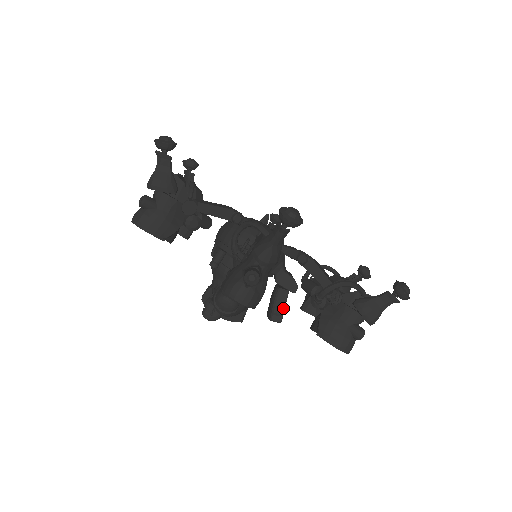
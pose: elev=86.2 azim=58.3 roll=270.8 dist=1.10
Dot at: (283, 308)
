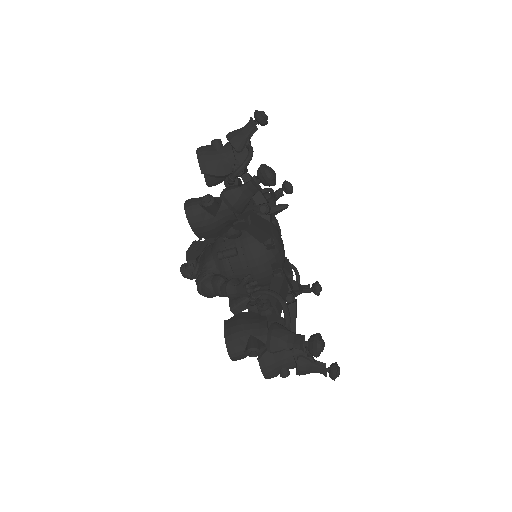
Dot at: (246, 308)
